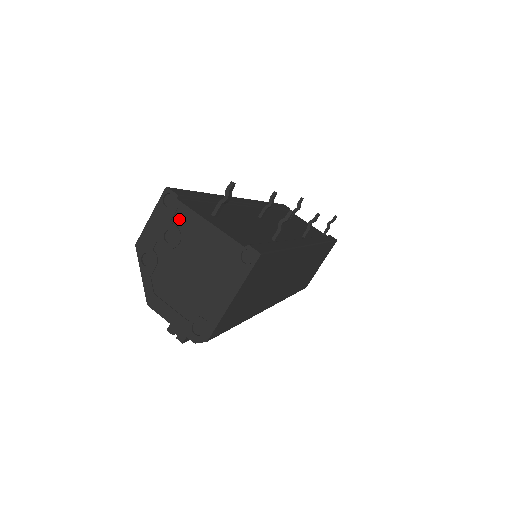
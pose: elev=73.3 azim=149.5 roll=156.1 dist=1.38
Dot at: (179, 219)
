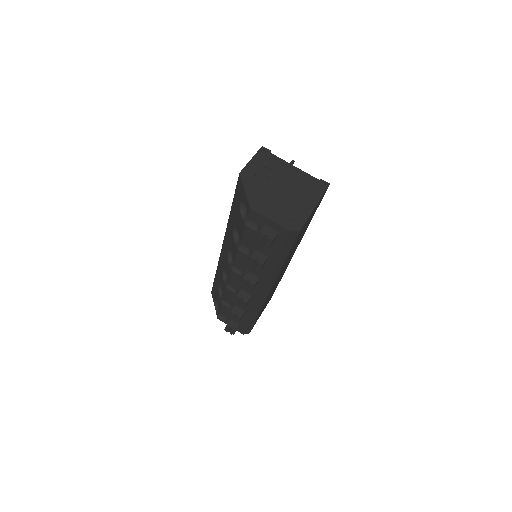
Dot at: (272, 163)
